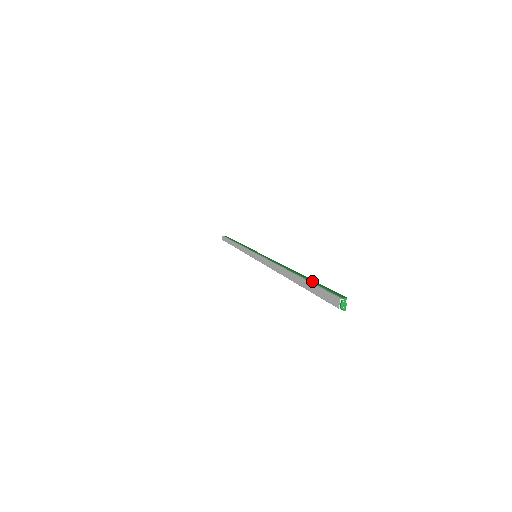
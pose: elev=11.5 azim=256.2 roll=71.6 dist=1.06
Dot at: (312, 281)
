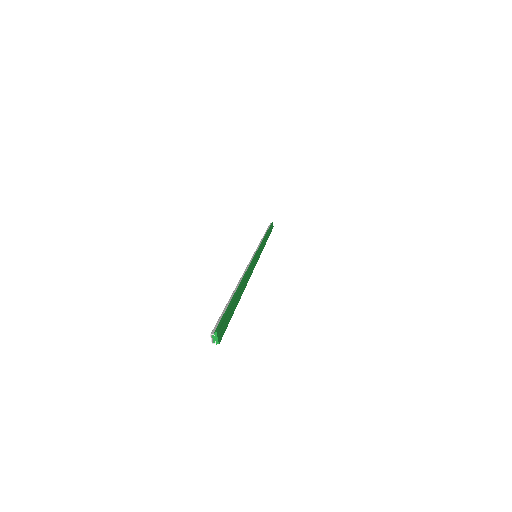
Dot at: (229, 303)
